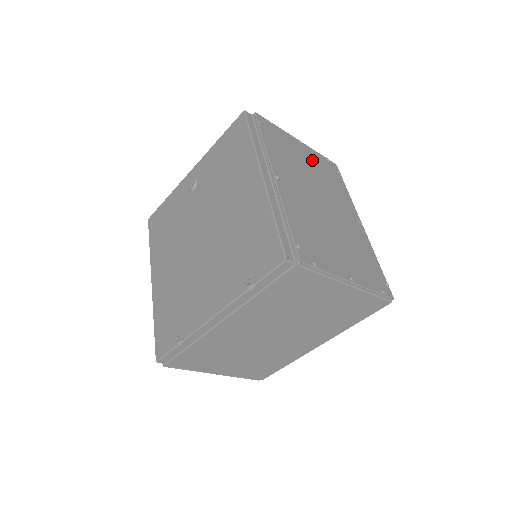
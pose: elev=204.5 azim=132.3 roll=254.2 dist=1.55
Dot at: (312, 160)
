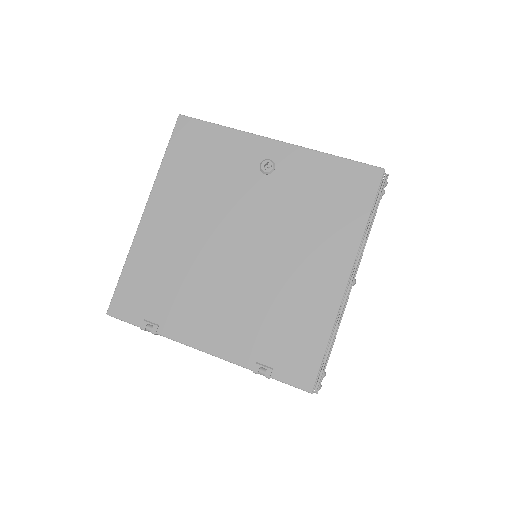
Dot at: occluded
